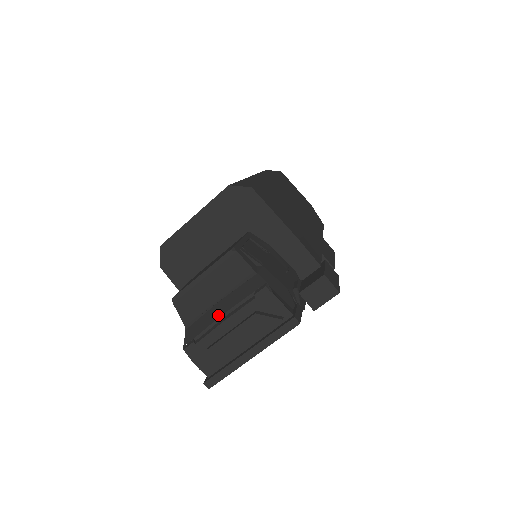
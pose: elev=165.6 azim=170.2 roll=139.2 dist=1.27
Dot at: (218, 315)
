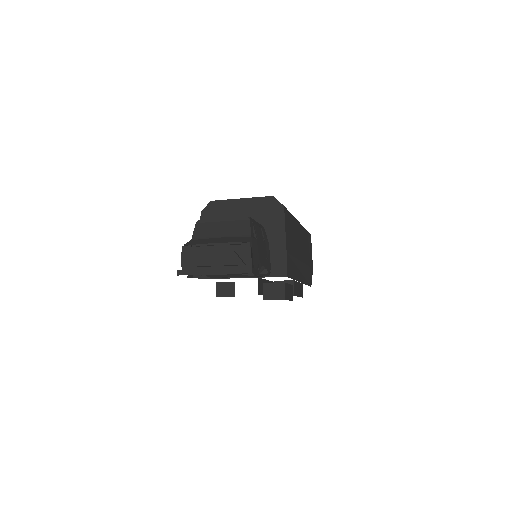
Dot at: (214, 242)
